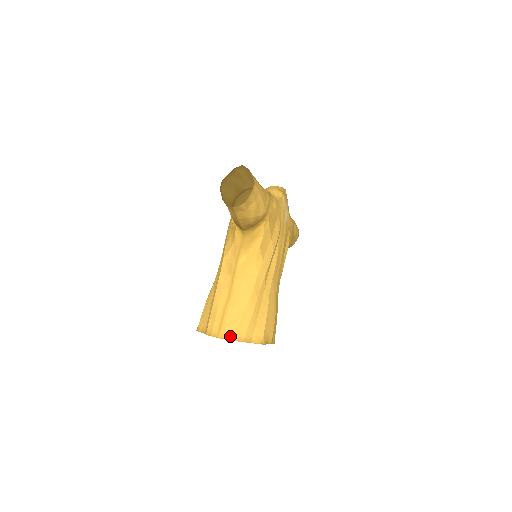
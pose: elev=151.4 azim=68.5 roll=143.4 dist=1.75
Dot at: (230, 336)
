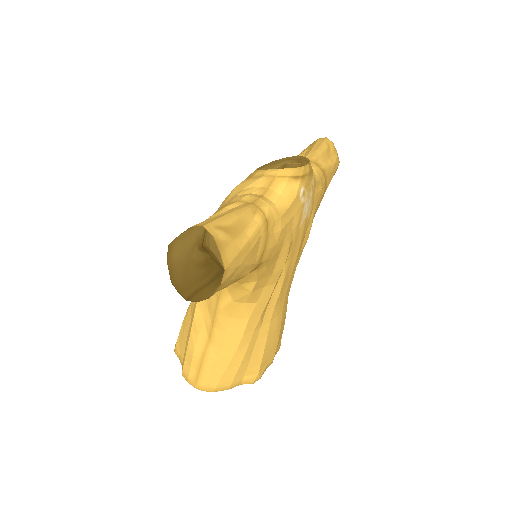
Dot at: (211, 388)
